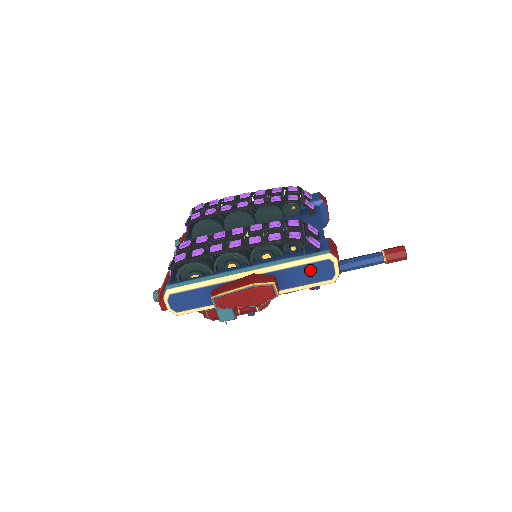
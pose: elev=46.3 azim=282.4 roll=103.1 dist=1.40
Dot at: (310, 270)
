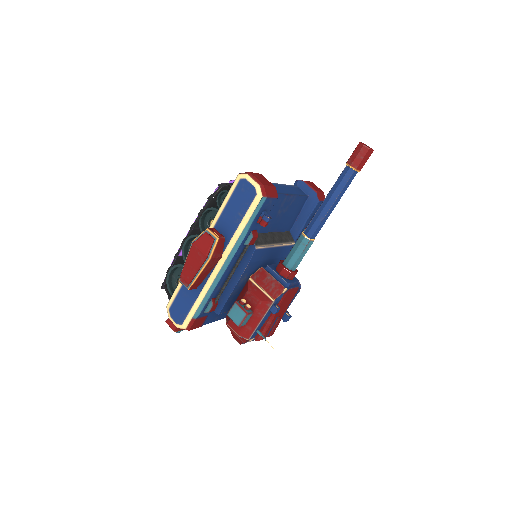
Dot at: (236, 201)
